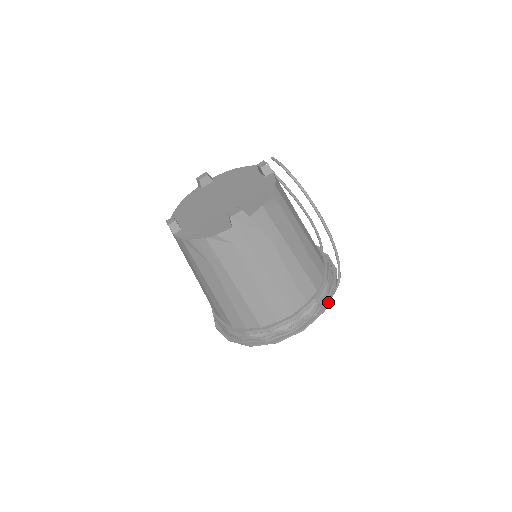
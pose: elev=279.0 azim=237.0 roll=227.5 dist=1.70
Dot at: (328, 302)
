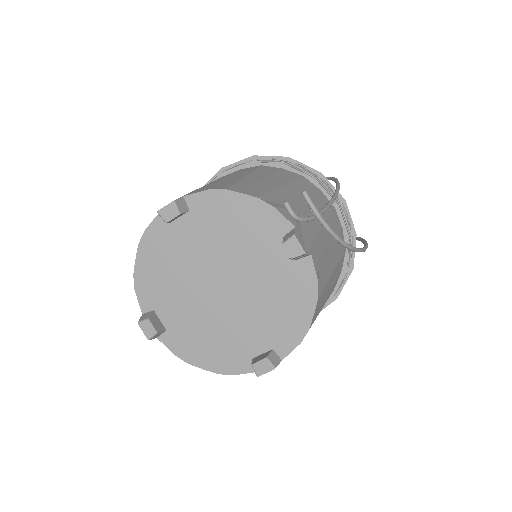
Dot at: (342, 288)
